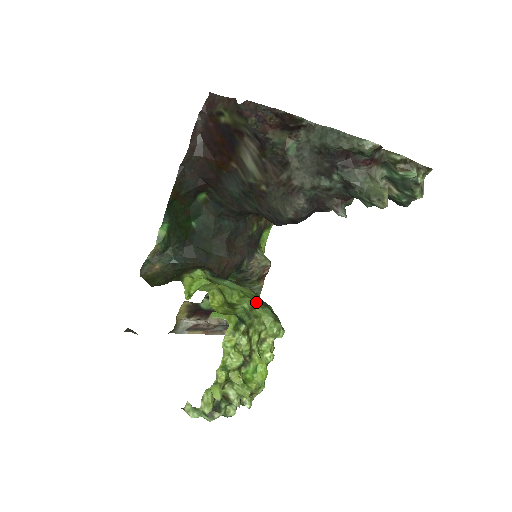
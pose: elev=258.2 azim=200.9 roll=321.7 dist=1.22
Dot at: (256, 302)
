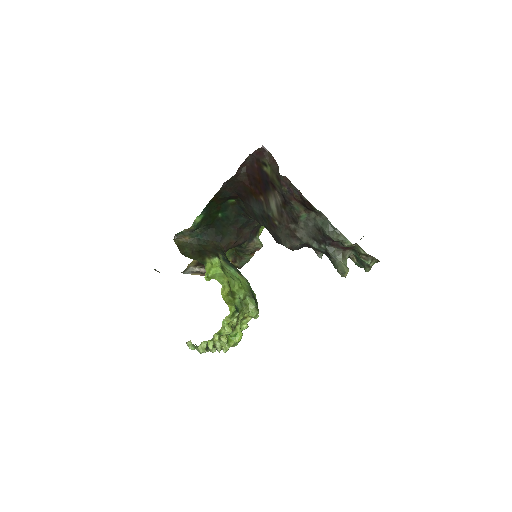
Dot at: (248, 294)
